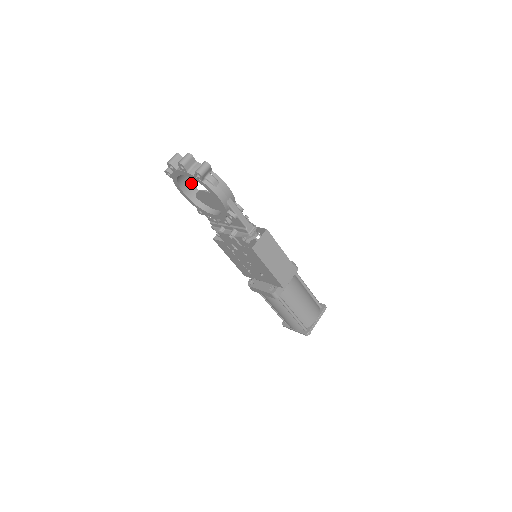
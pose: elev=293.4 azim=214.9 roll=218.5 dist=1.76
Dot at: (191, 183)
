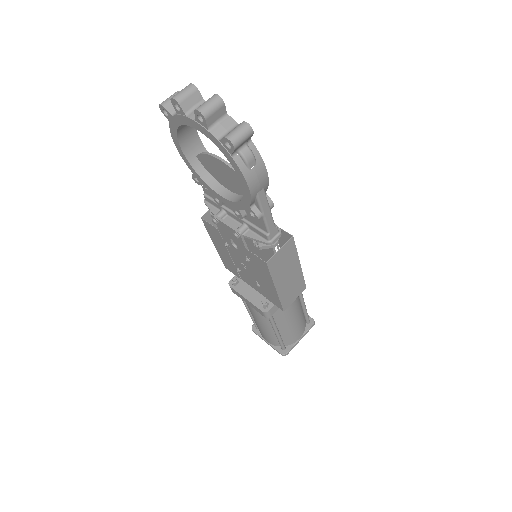
Dot at: (195, 132)
